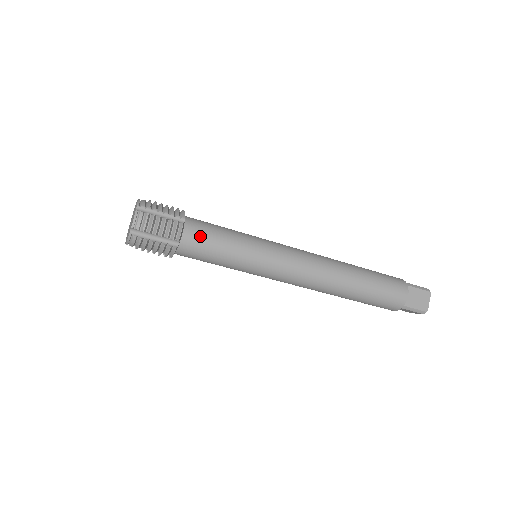
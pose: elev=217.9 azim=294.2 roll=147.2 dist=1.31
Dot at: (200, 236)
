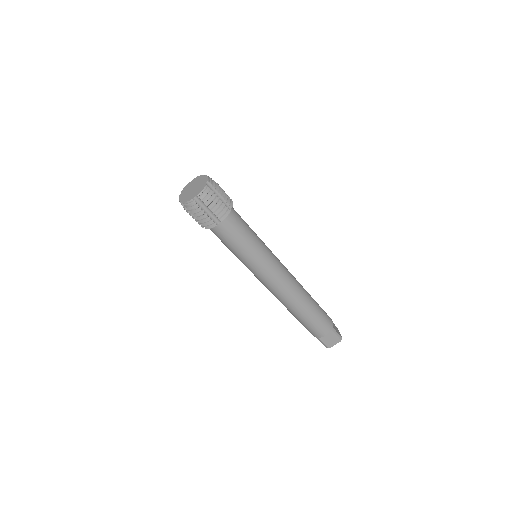
Dot at: (238, 214)
